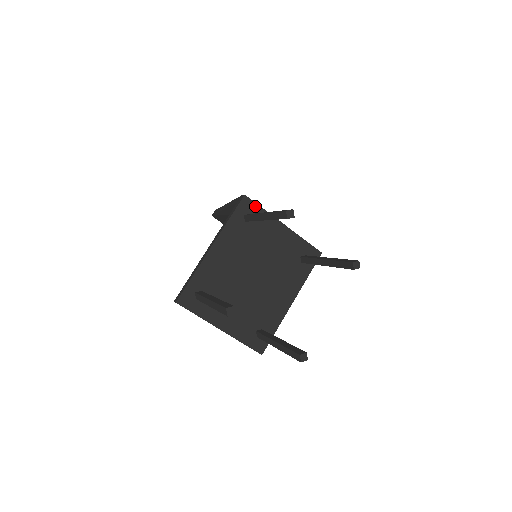
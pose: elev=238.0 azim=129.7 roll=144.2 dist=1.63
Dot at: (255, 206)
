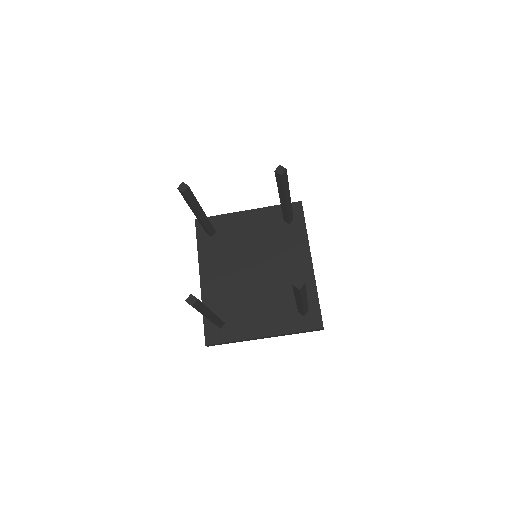
Dot at: (210, 219)
